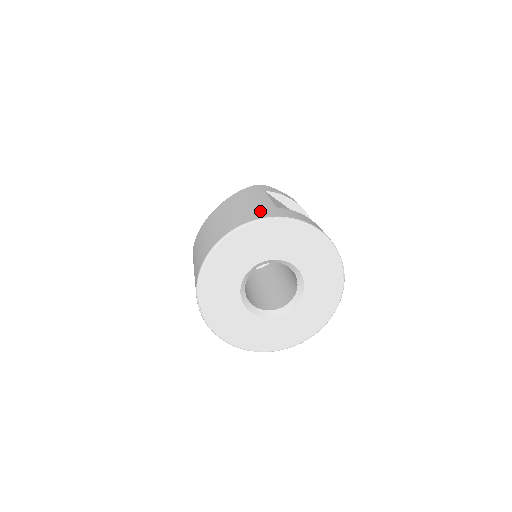
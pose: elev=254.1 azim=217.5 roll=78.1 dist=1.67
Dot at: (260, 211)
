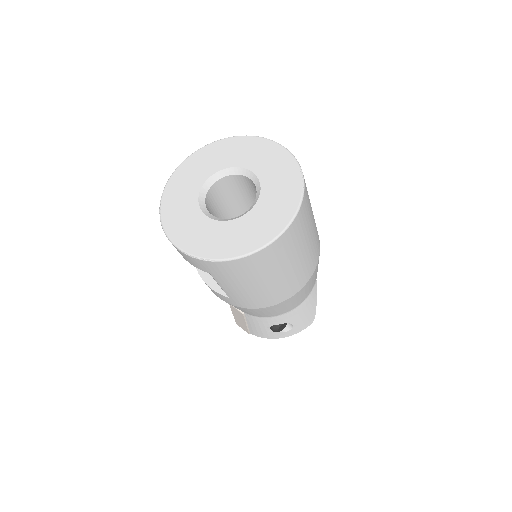
Dot at: occluded
